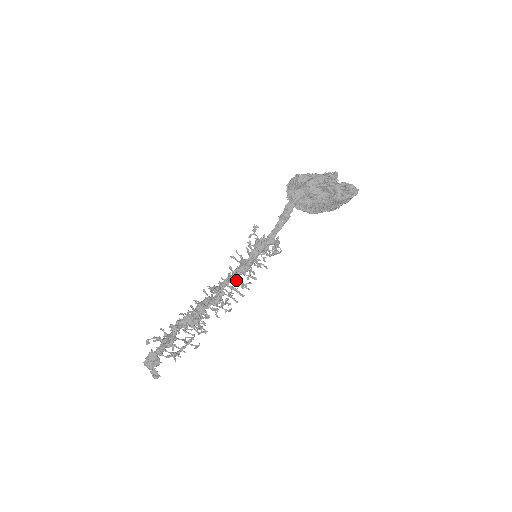
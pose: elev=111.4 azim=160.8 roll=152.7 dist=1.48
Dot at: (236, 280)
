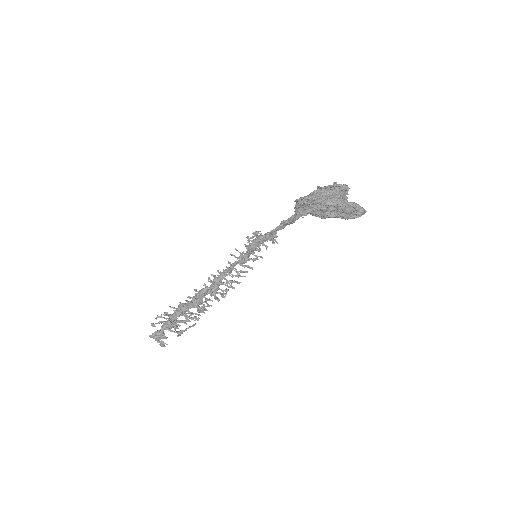
Dot at: (236, 276)
